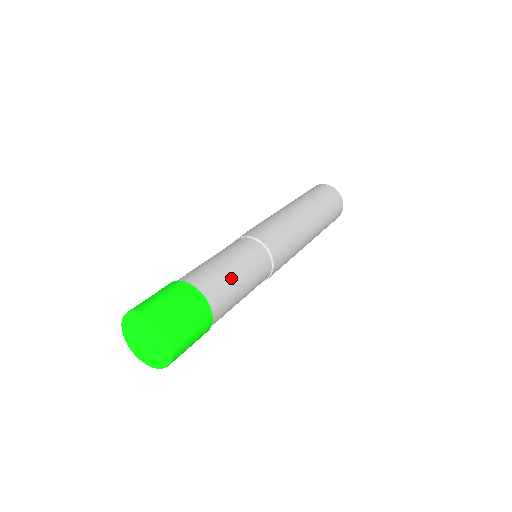
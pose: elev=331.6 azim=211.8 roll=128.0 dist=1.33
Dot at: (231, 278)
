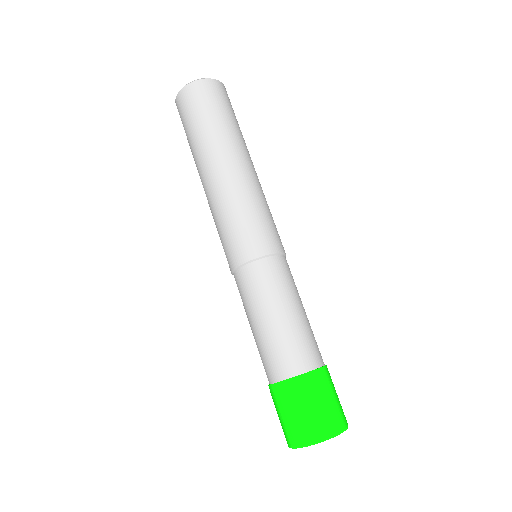
Dot at: (304, 323)
